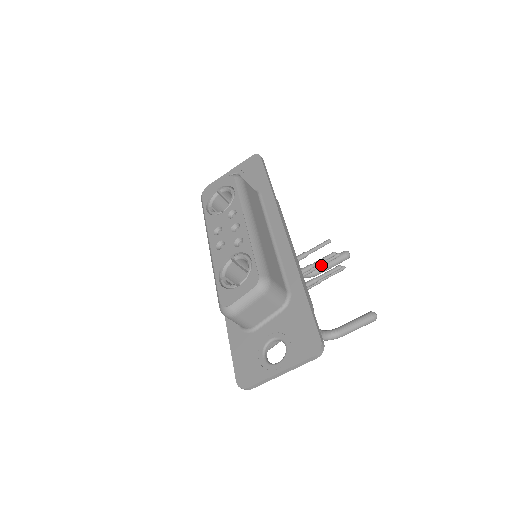
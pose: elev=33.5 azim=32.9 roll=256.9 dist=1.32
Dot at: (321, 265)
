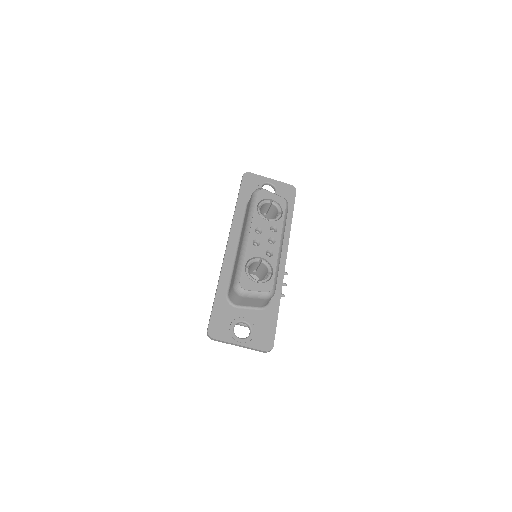
Dot at: occluded
